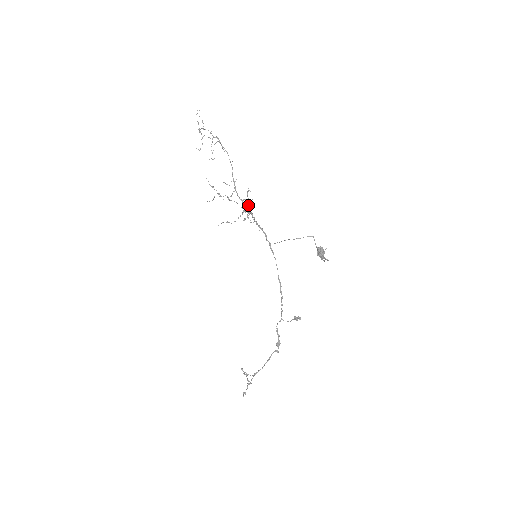
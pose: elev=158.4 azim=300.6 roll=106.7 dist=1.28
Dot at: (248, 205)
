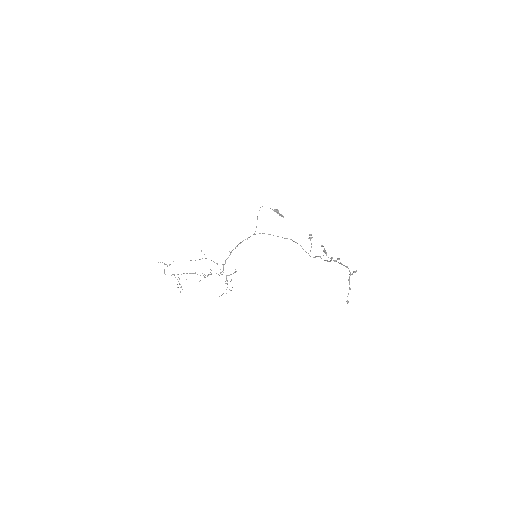
Dot at: occluded
